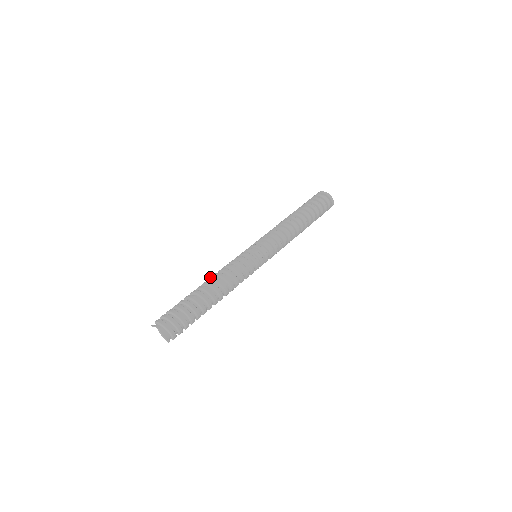
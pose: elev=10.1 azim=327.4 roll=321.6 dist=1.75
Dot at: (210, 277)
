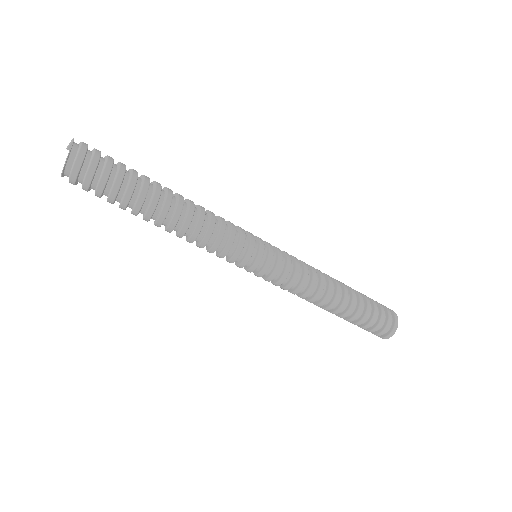
Dot at: occluded
